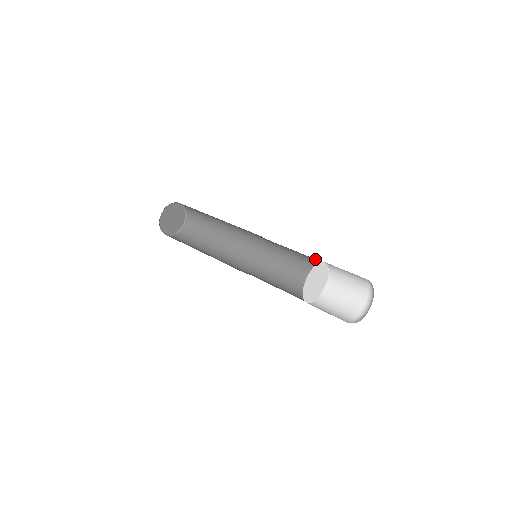
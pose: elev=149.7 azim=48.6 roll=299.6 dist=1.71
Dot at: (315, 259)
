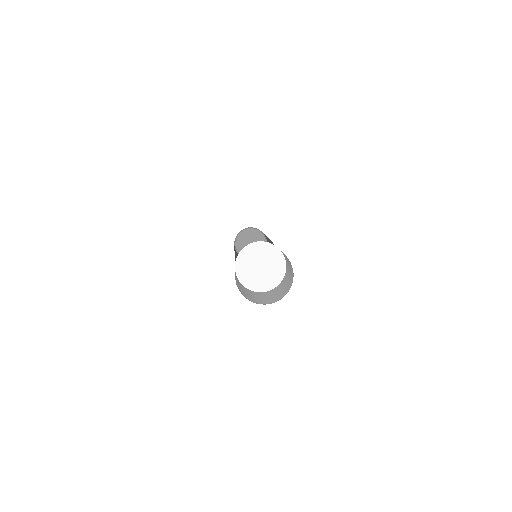
Dot at: occluded
